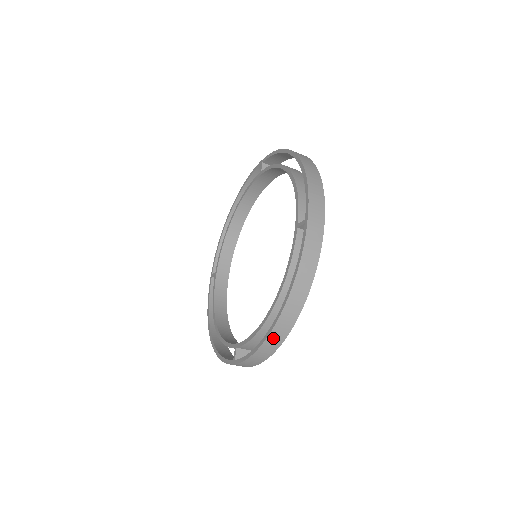
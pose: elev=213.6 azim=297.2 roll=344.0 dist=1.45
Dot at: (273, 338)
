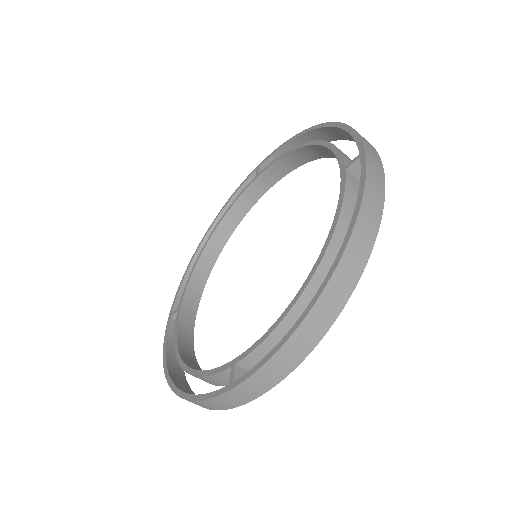
Dot at: (318, 314)
